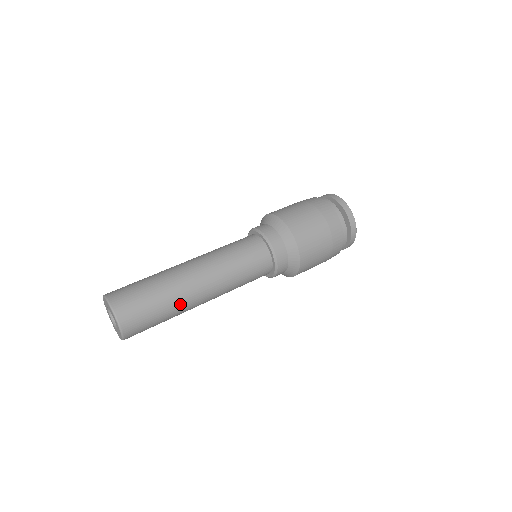
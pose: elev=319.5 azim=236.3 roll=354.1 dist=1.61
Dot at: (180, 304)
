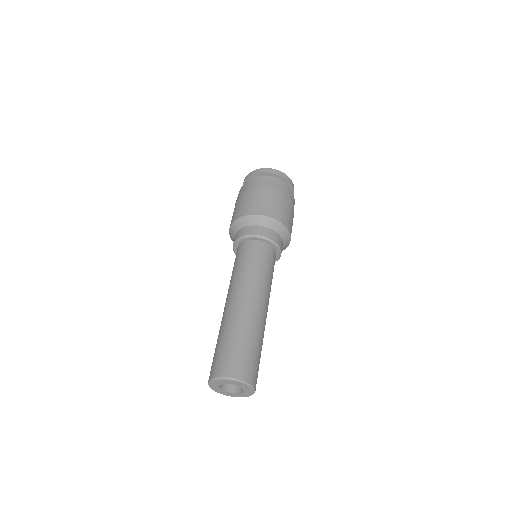
Dot at: occluded
